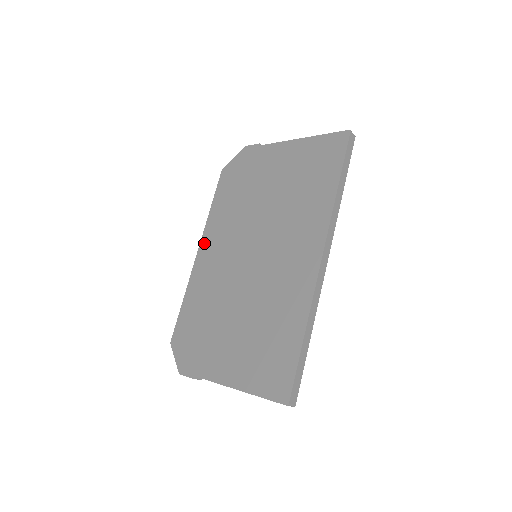
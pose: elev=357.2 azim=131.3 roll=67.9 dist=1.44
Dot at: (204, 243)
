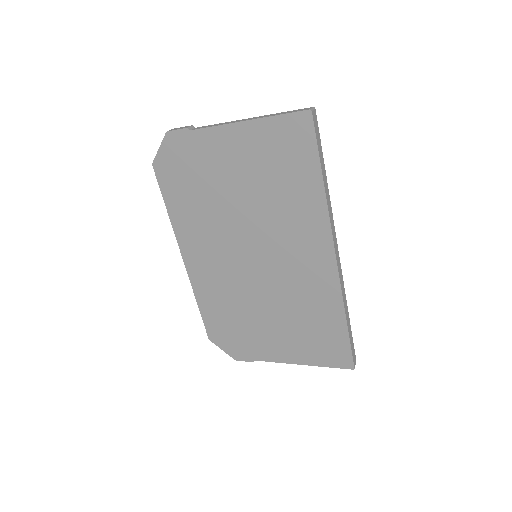
Dot at: (185, 251)
